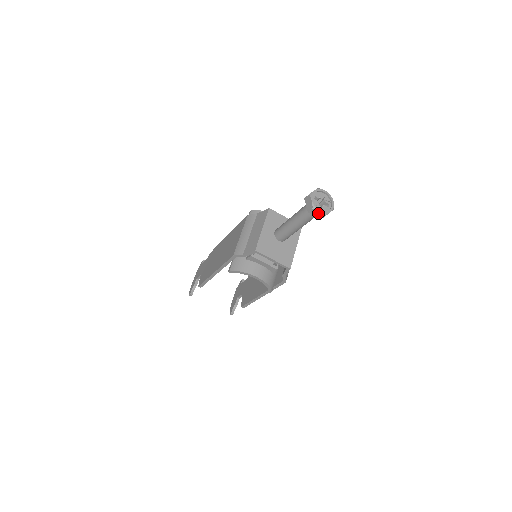
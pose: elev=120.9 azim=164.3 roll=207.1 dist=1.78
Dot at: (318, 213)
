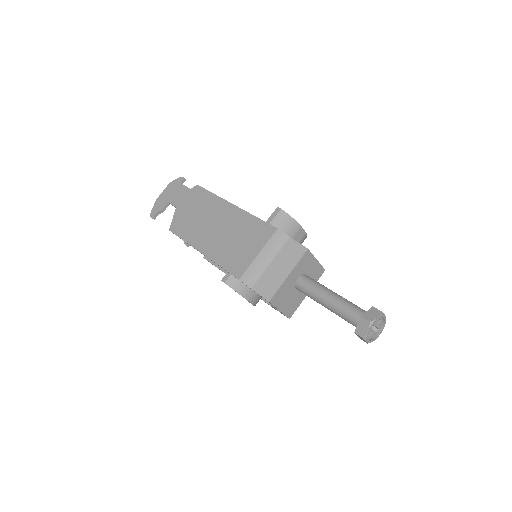
Dot at: (363, 339)
